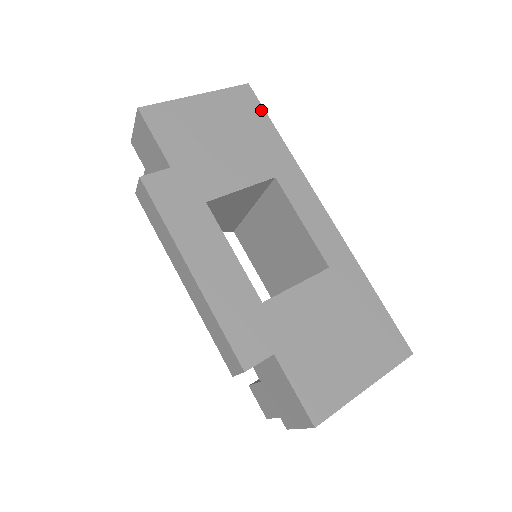
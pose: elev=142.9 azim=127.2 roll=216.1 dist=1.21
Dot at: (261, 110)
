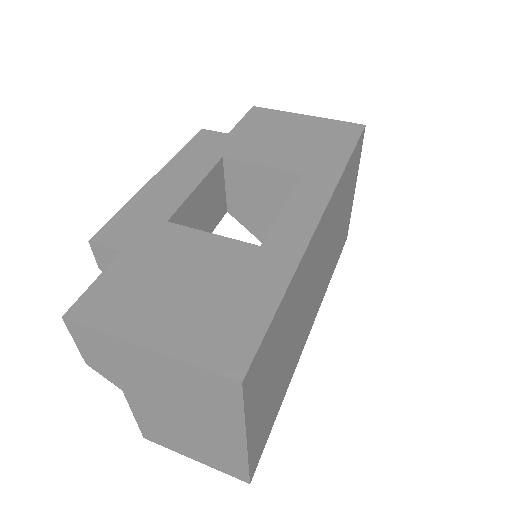
Dot at: (354, 140)
